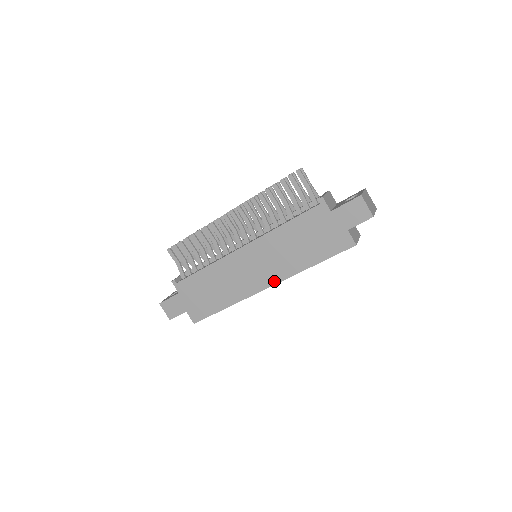
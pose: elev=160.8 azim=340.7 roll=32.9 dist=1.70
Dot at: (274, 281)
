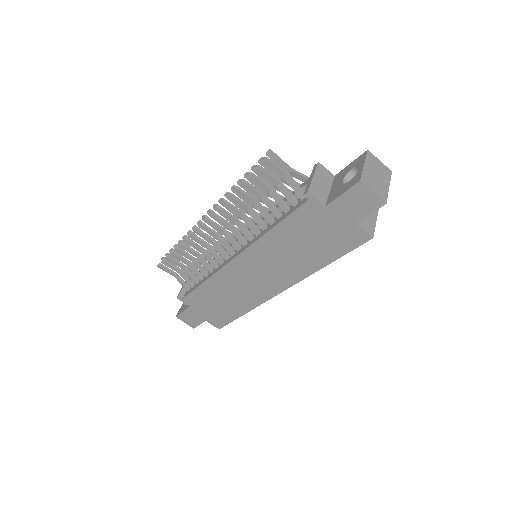
Dot at: (285, 286)
